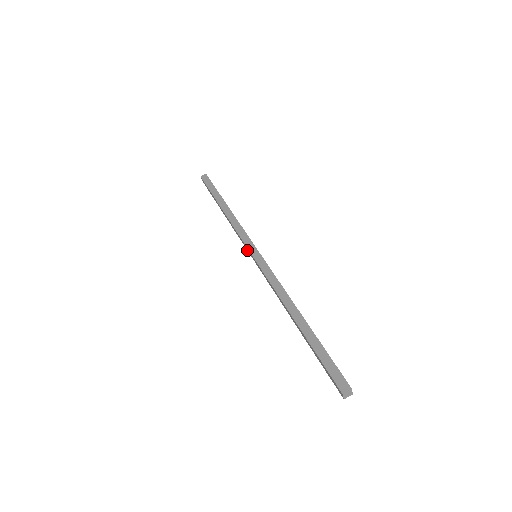
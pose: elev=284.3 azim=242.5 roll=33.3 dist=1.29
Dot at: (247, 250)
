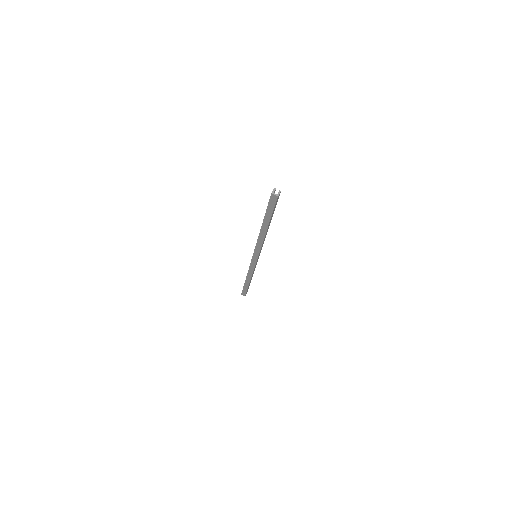
Dot at: (255, 264)
